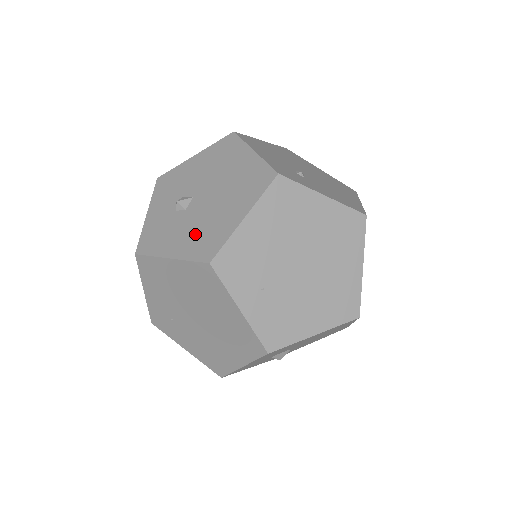
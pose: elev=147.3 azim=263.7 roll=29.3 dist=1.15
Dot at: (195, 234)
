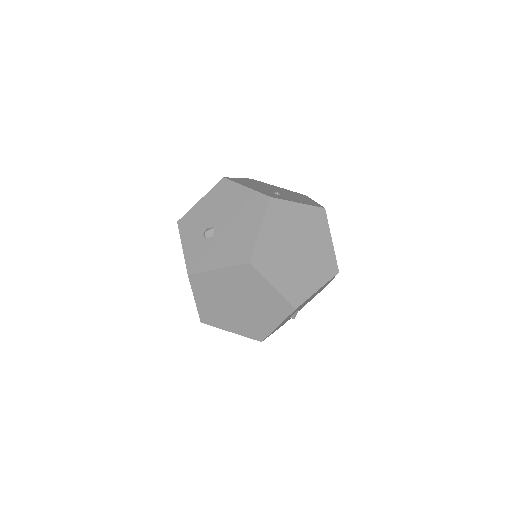
Dot at: (229, 249)
